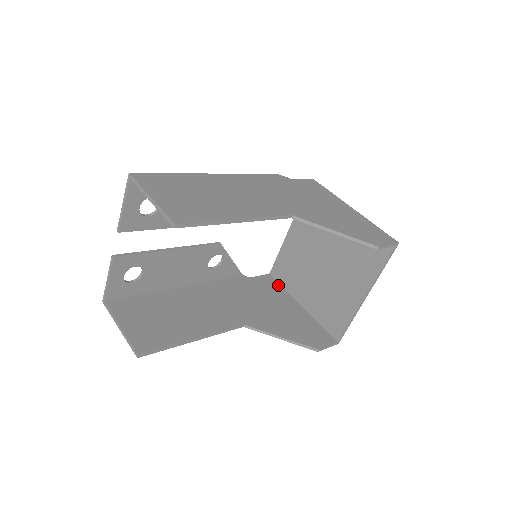
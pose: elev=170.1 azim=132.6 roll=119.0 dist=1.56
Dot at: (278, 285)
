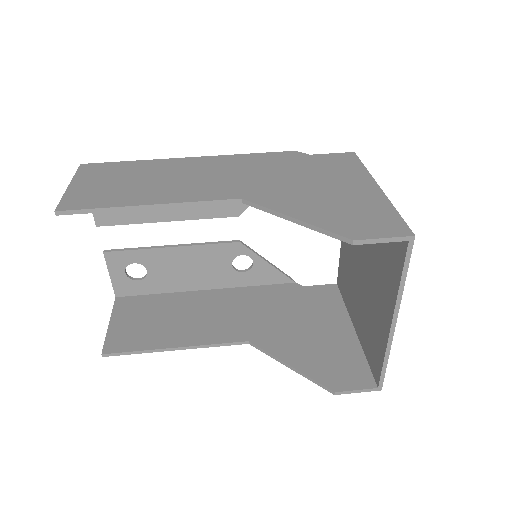
Dot at: (338, 299)
